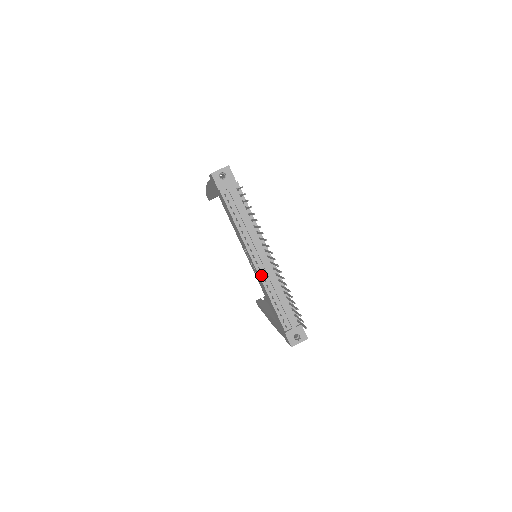
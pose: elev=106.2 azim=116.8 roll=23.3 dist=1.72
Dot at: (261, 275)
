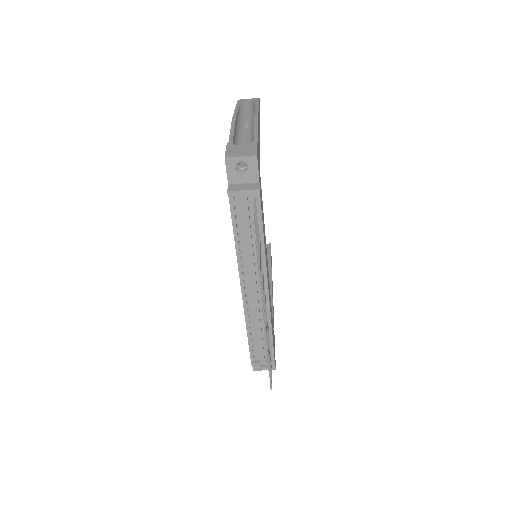
Dot at: (246, 303)
